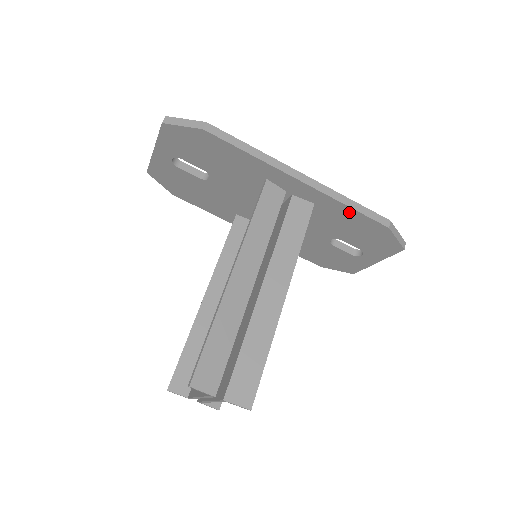
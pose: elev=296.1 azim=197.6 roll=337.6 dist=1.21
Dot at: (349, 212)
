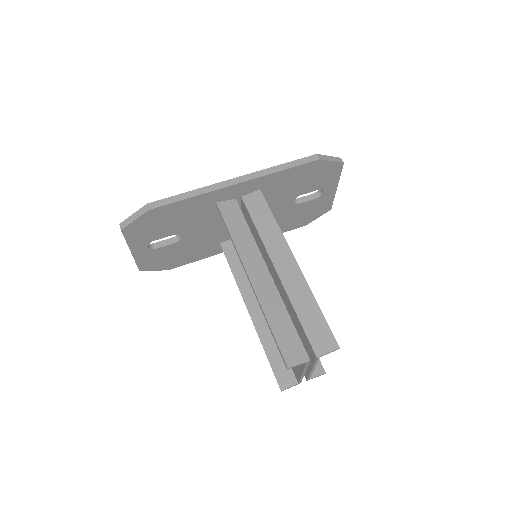
Dot at: (286, 174)
